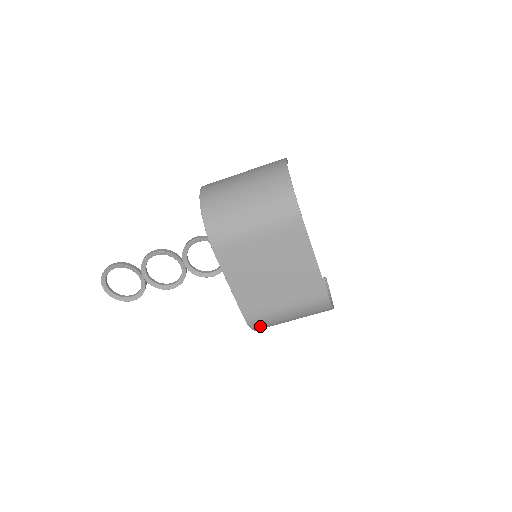
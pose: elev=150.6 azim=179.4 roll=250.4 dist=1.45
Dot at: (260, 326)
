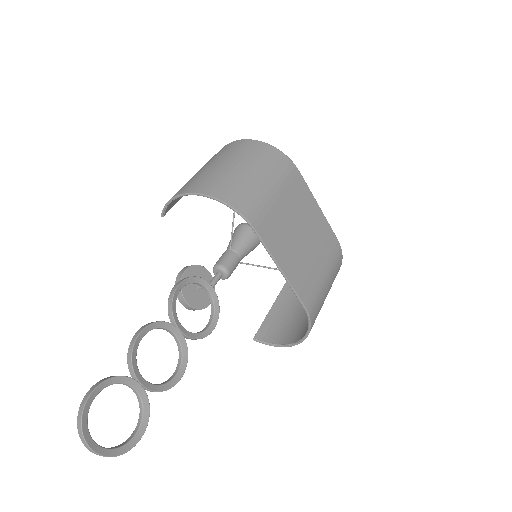
Dot at: (314, 319)
